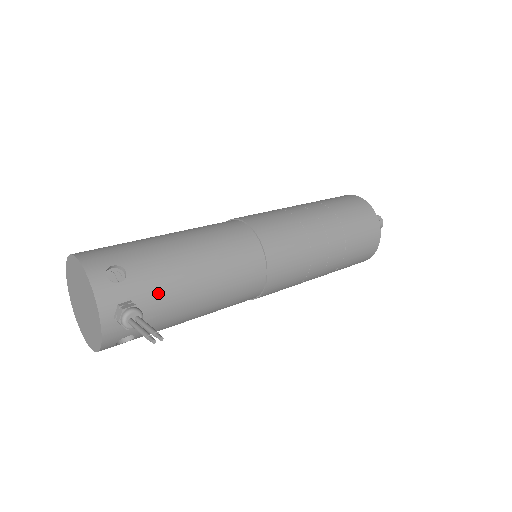
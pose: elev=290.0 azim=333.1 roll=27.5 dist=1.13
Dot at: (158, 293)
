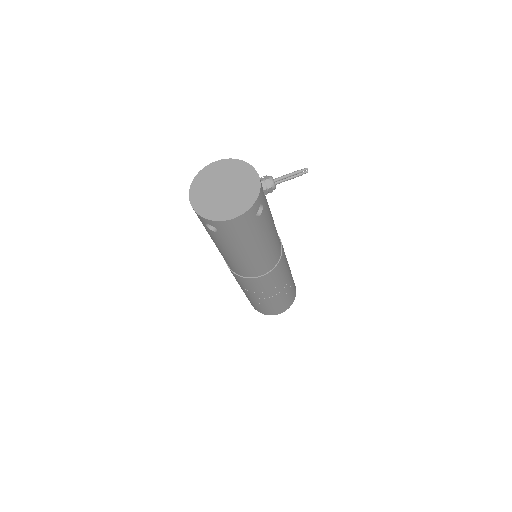
Dot at: occluded
